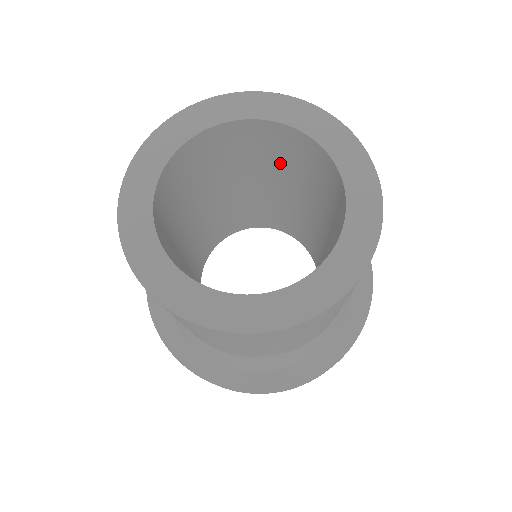
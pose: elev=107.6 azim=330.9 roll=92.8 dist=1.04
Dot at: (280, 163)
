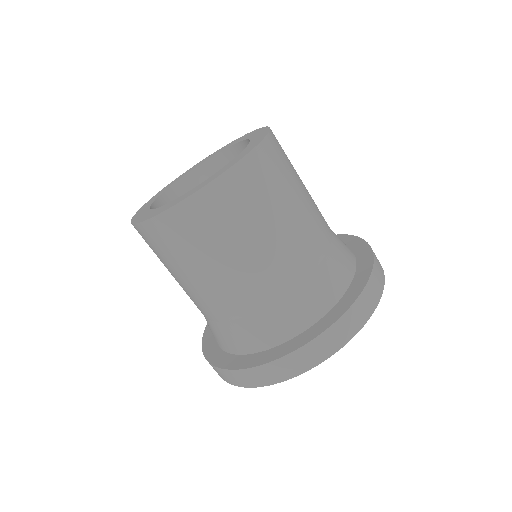
Dot at: occluded
